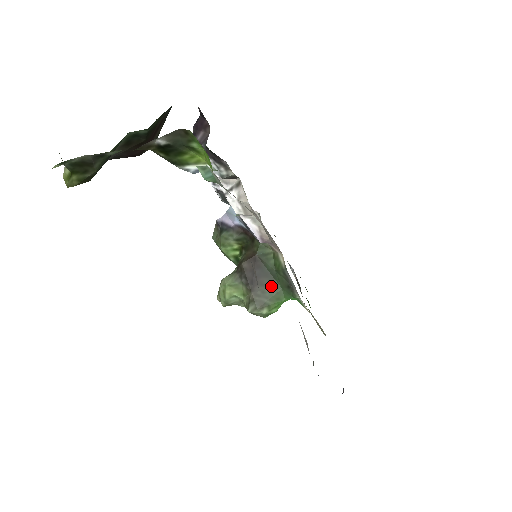
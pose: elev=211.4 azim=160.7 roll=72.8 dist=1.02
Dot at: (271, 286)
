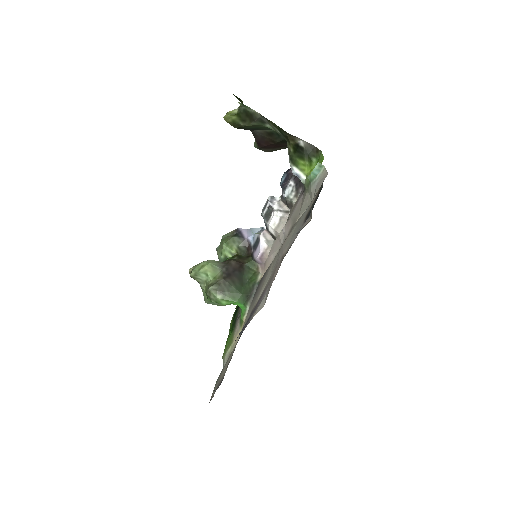
Dot at: (237, 287)
